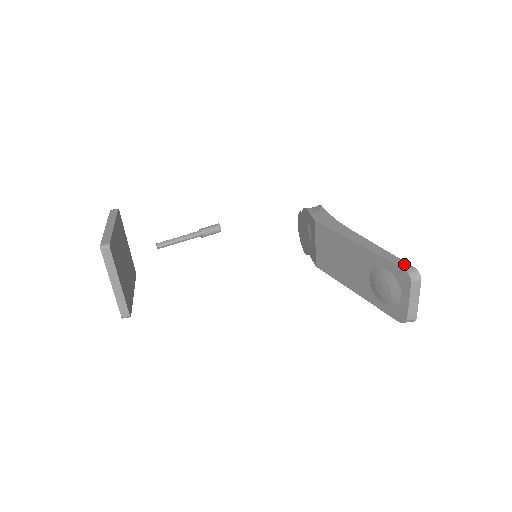
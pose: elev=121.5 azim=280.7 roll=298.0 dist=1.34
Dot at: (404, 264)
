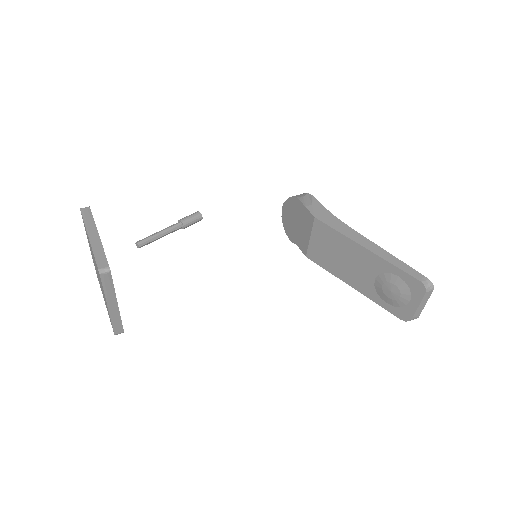
Dot at: (418, 275)
